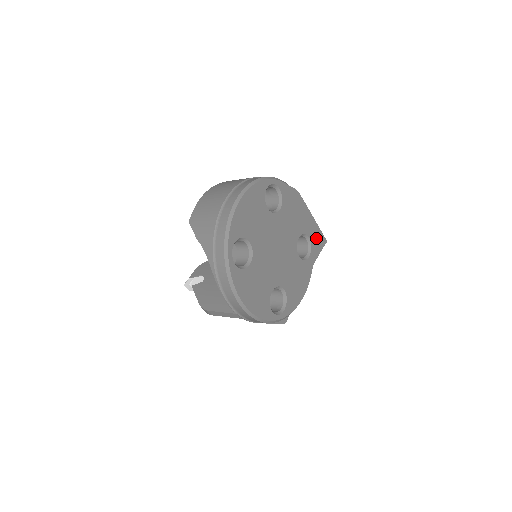
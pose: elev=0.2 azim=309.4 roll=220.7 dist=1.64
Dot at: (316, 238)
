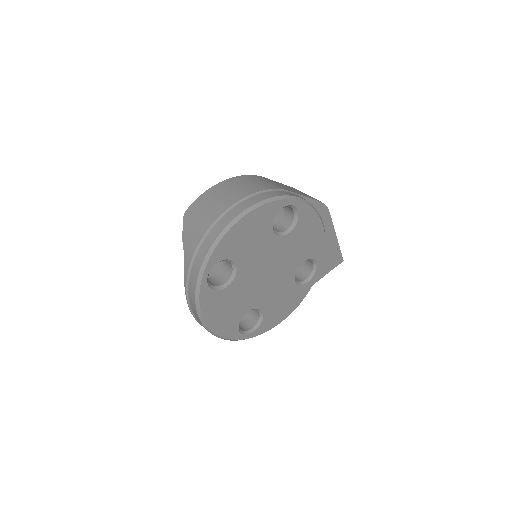
Dot at: (331, 257)
